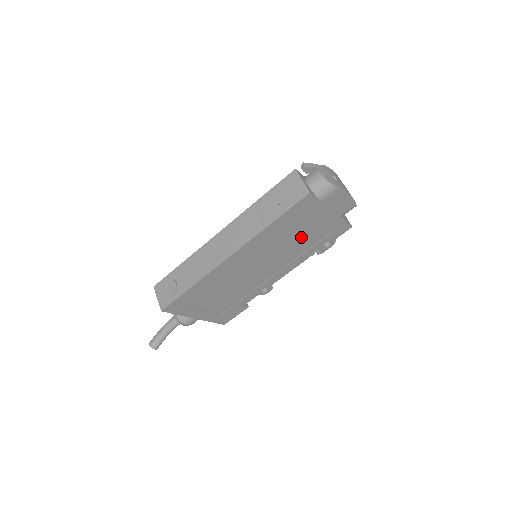
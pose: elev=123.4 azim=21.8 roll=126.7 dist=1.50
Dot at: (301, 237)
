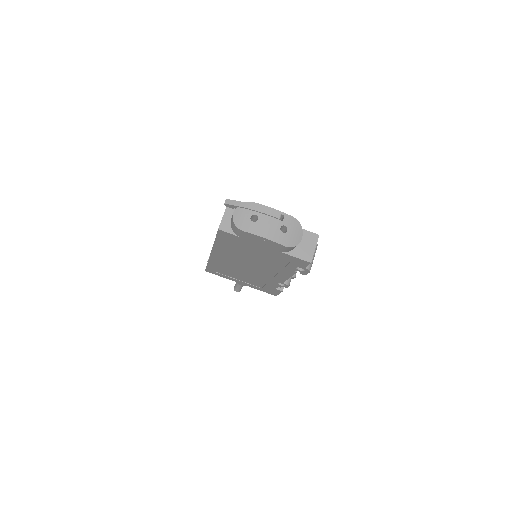
Dot at: (261, 257)
